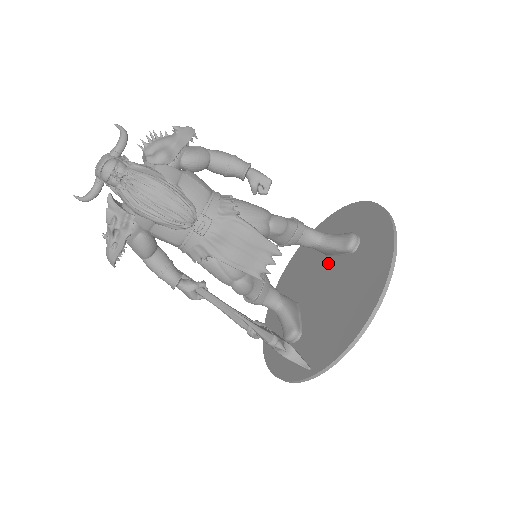
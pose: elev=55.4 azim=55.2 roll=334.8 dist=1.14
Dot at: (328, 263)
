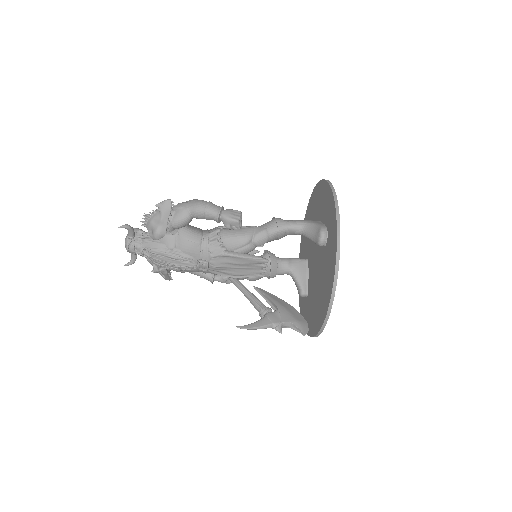
Dot at: occluded
